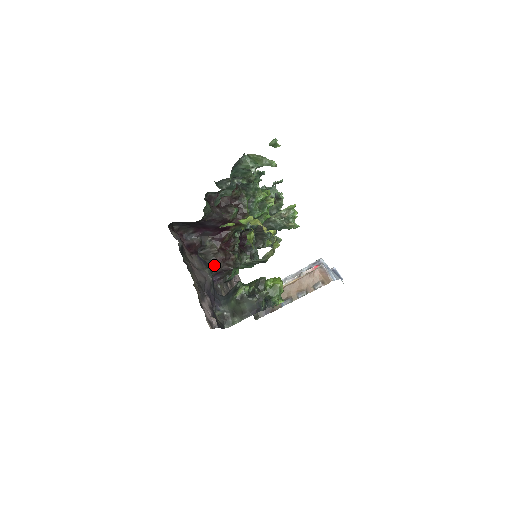
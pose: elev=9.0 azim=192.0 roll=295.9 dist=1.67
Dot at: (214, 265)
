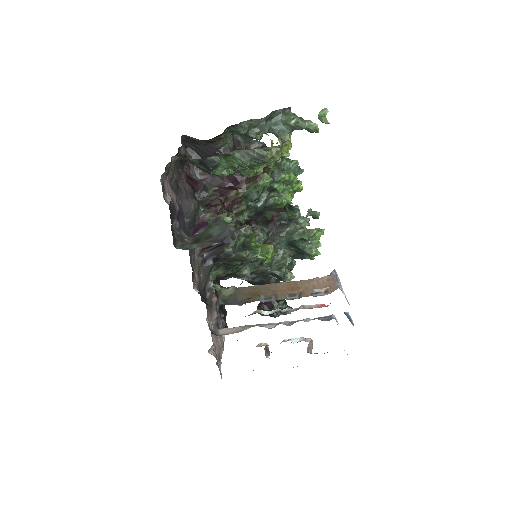
Dot at: (205, 208)
